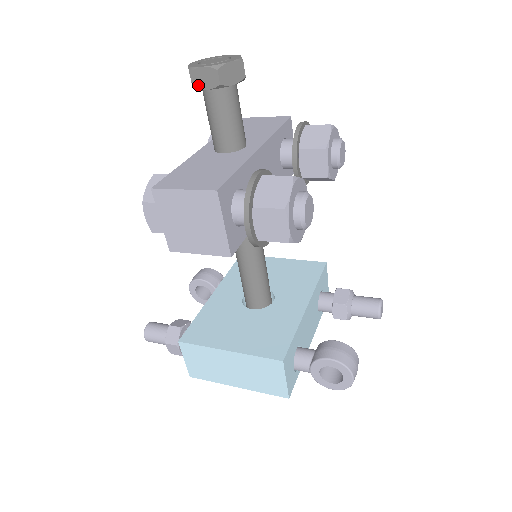
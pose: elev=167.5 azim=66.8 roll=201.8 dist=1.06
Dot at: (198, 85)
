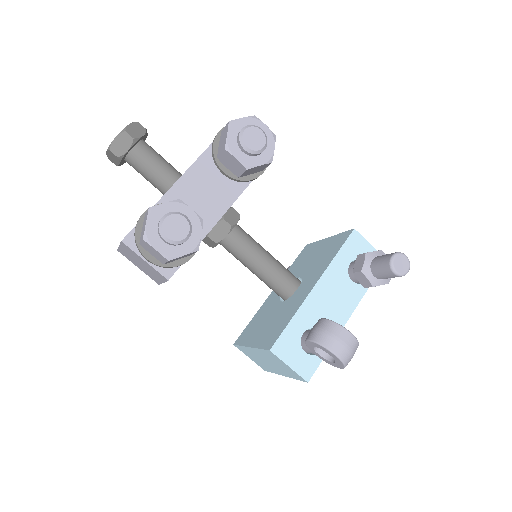
Dot at: (116, 163)
